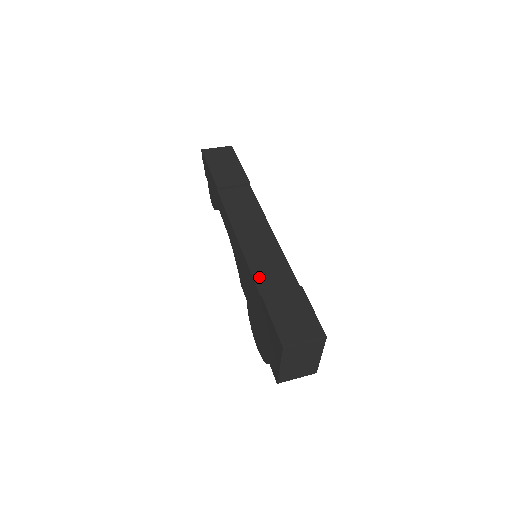
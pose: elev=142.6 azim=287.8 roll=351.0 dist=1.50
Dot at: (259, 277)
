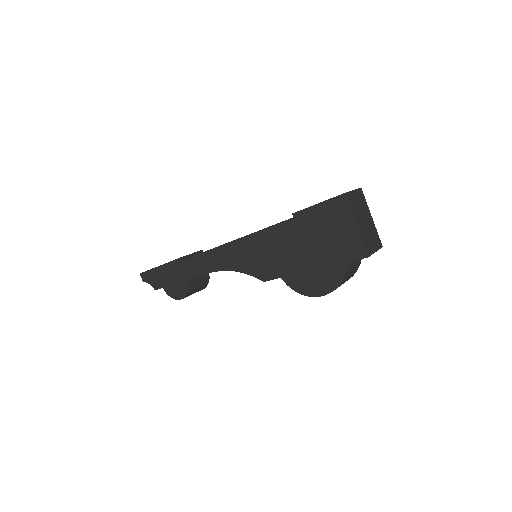
Dot at: occluded
